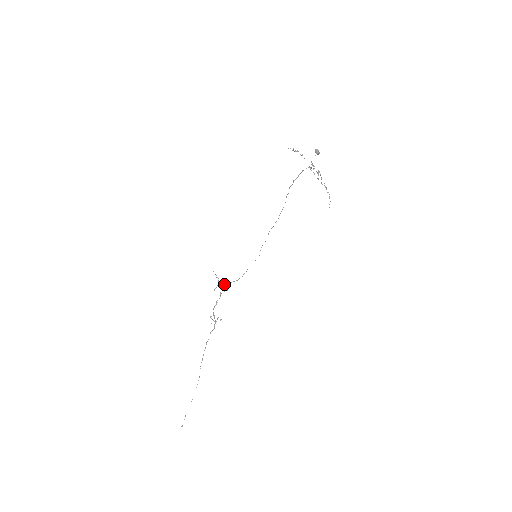
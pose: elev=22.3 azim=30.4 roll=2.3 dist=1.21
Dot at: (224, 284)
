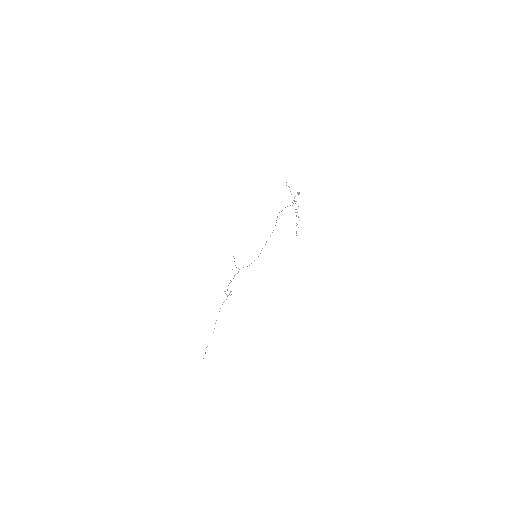
Dot at: (238, 268)
